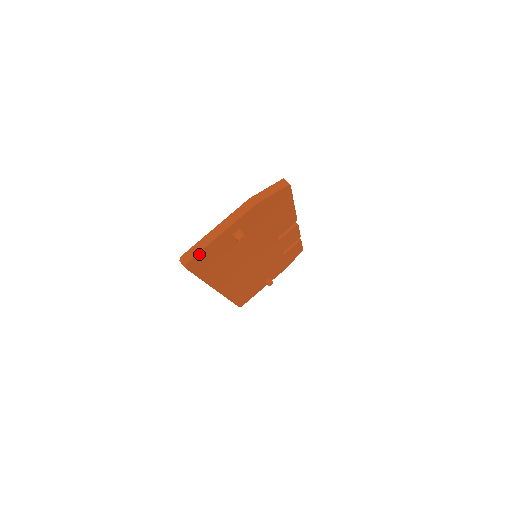
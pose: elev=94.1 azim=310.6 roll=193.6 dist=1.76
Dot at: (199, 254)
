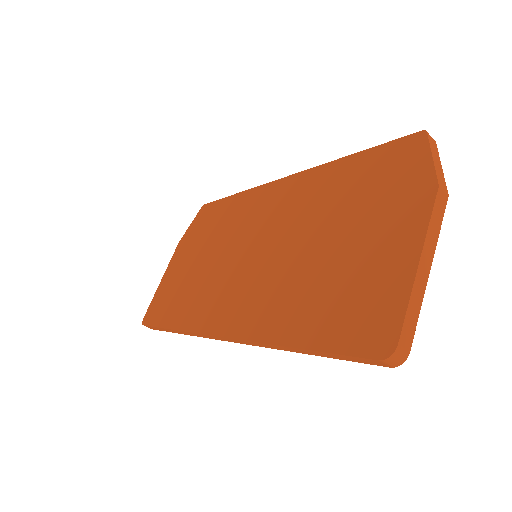
Dot at: (407, 328)
